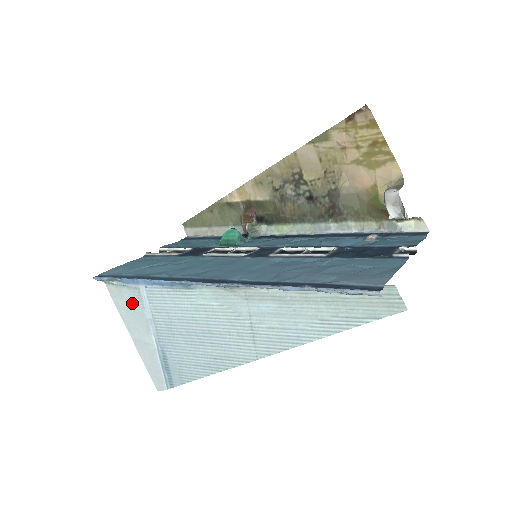
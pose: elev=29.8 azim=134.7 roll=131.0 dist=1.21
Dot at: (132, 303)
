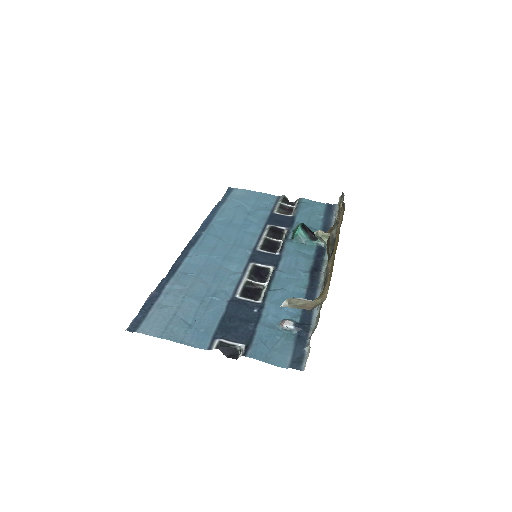
Dot at: occluded
